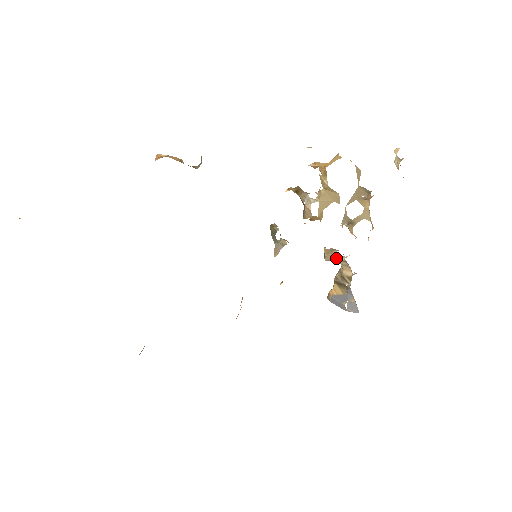
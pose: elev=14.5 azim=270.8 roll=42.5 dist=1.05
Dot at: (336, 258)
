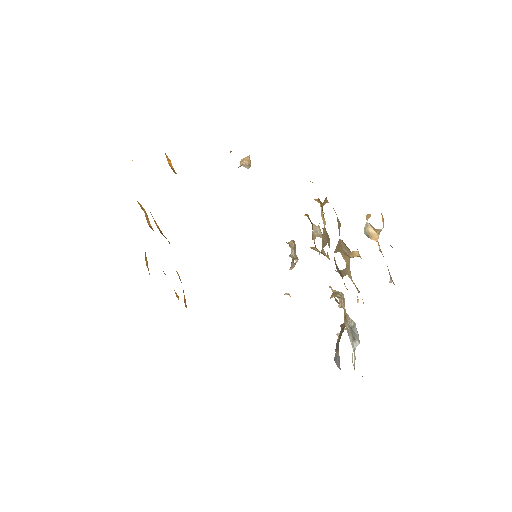
Dot at: occluded
